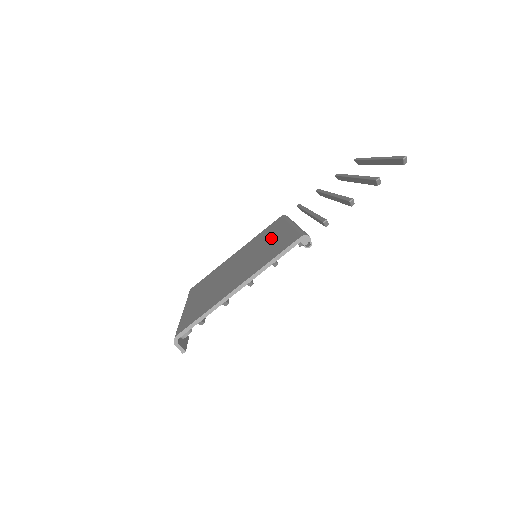
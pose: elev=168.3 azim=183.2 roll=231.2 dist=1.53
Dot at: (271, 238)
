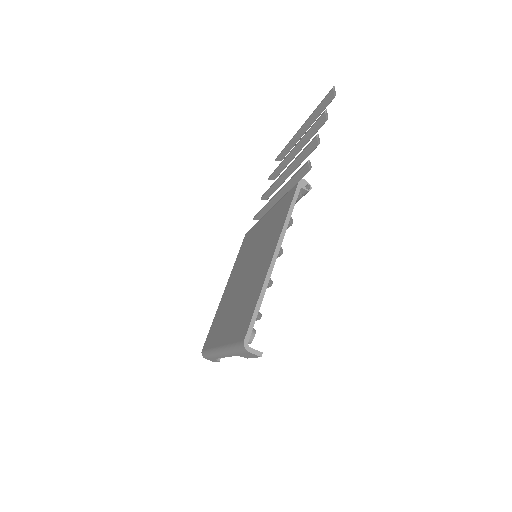
Dot at: (259, 234)
